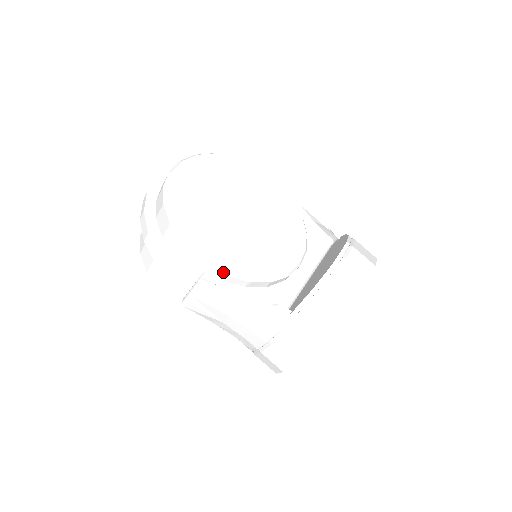
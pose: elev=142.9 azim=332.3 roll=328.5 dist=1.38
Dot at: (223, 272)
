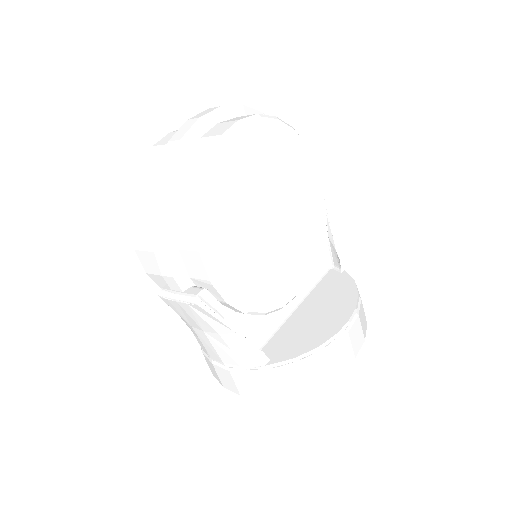
Dot at: (225, 299)
